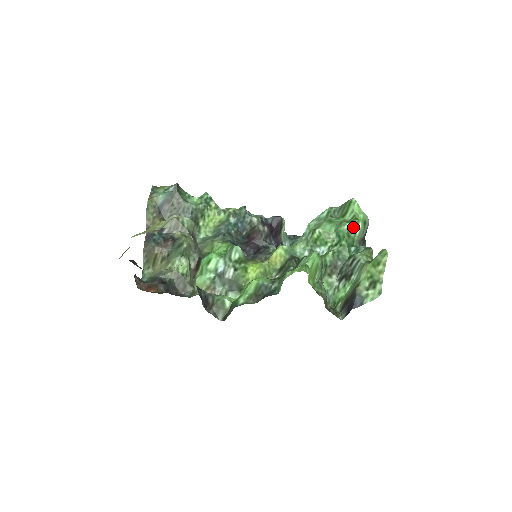
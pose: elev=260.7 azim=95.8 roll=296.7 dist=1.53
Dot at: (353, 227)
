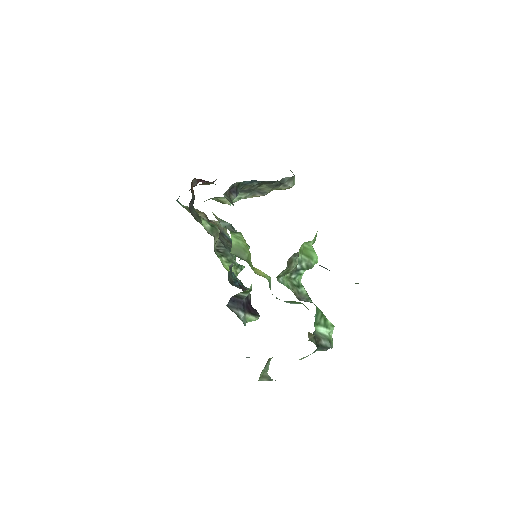
Dot at: (328, 321)
